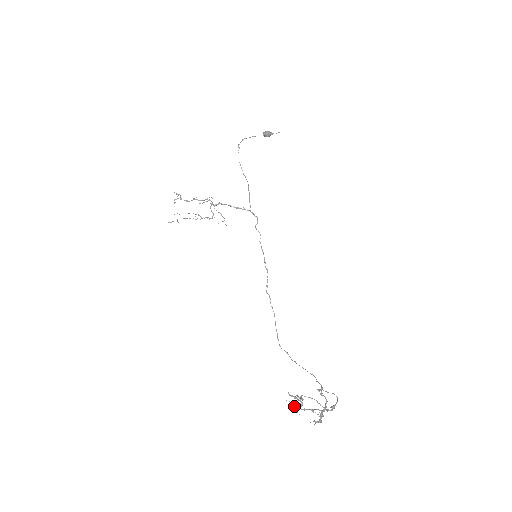
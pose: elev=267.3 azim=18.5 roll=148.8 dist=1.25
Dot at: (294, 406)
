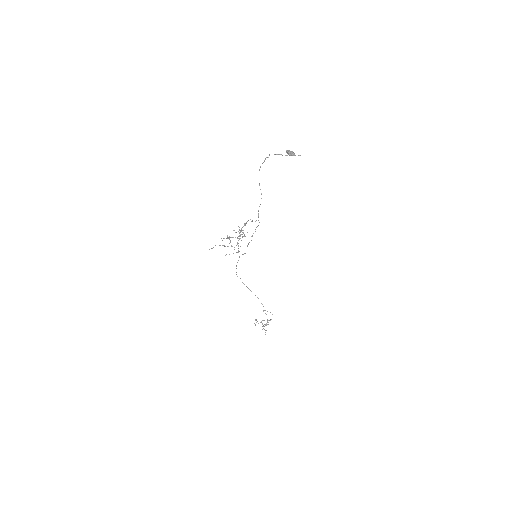
Dot at: (255, 324)
